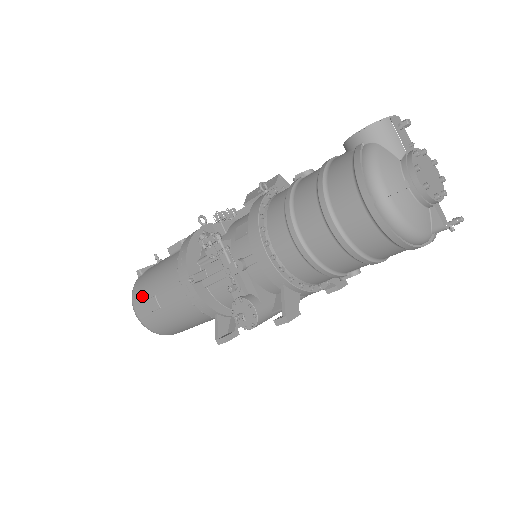
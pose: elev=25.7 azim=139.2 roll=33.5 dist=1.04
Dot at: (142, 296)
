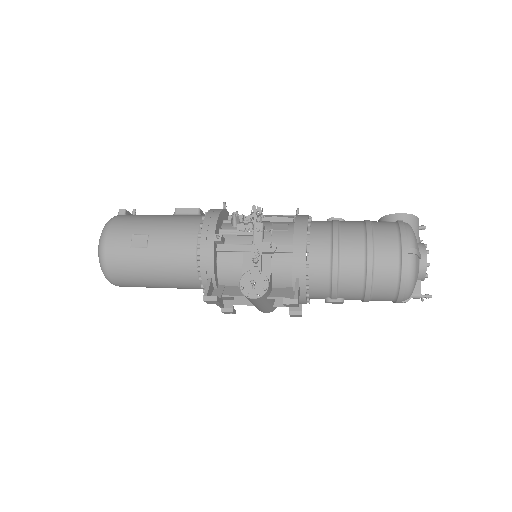
Dot at: (127, 229)
